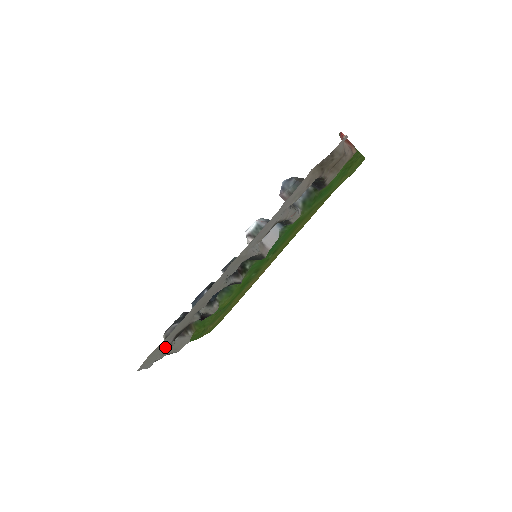
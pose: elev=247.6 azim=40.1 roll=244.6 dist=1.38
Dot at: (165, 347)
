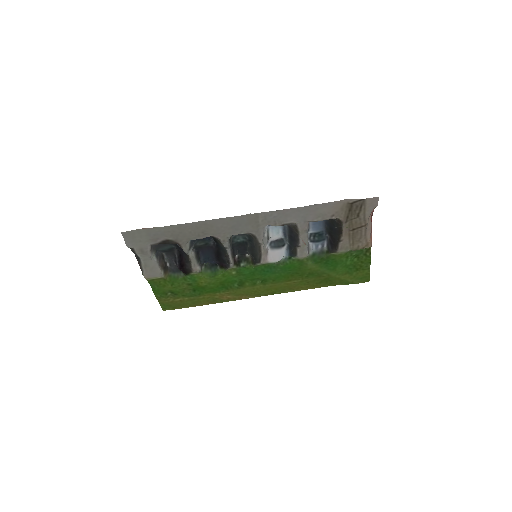
Dot at: (148, 246)
